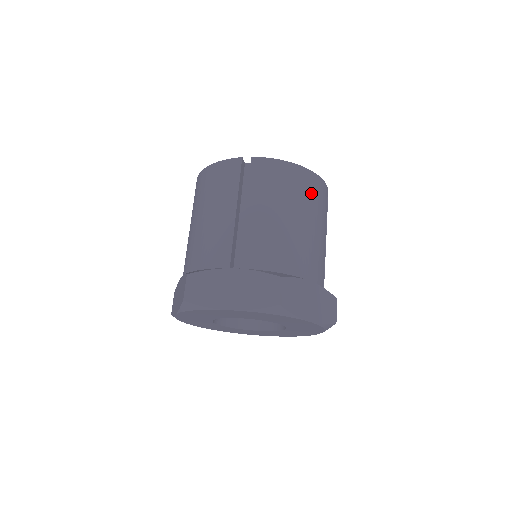
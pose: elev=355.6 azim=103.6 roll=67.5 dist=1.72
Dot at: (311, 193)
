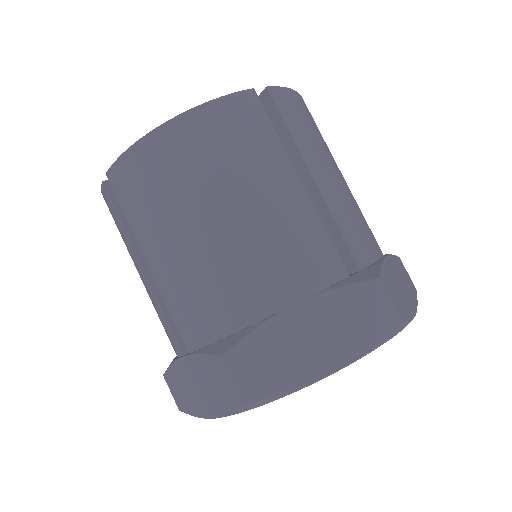
Dot at: (207, 151)
